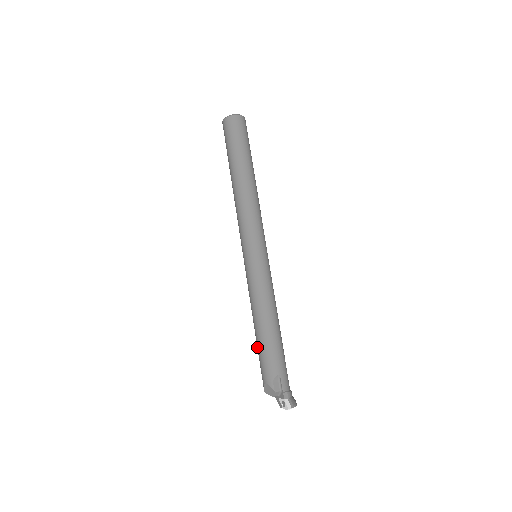
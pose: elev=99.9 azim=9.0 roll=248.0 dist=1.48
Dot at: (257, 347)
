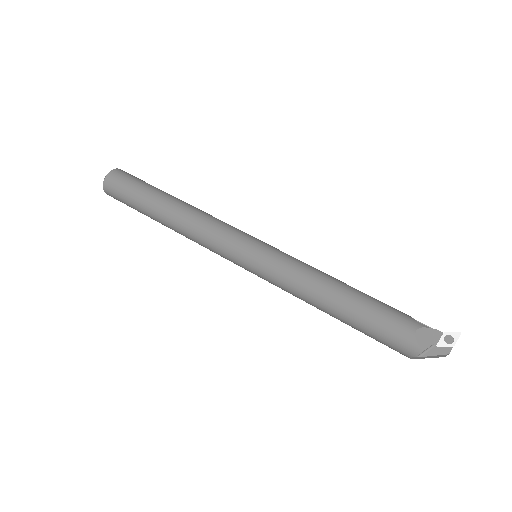
Dot at: (361, 313)
